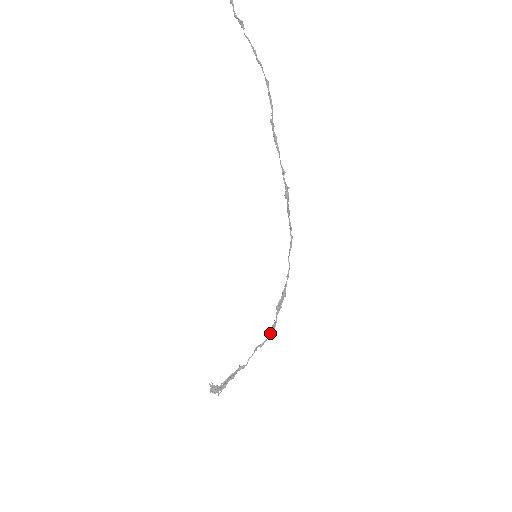
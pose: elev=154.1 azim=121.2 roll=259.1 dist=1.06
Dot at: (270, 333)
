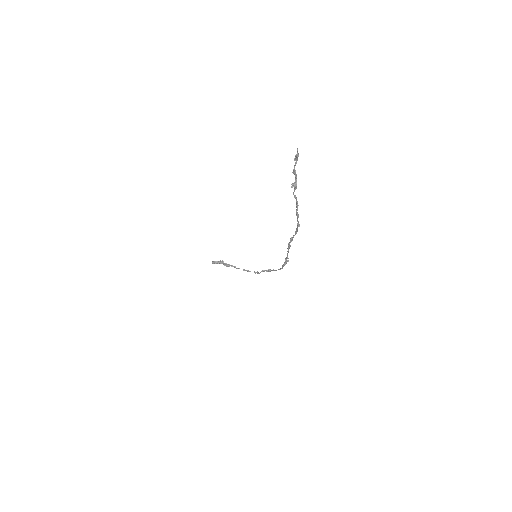
Dot at: occluded
